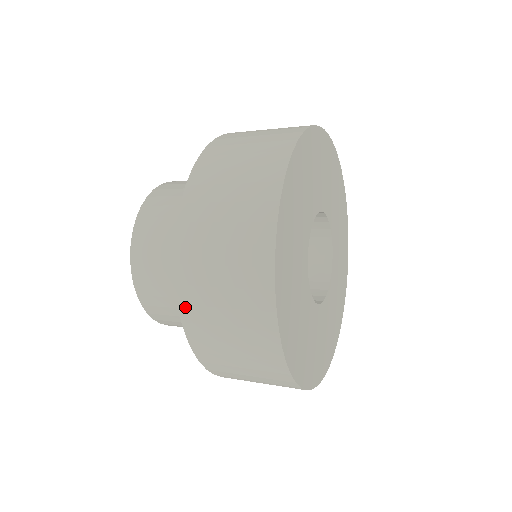
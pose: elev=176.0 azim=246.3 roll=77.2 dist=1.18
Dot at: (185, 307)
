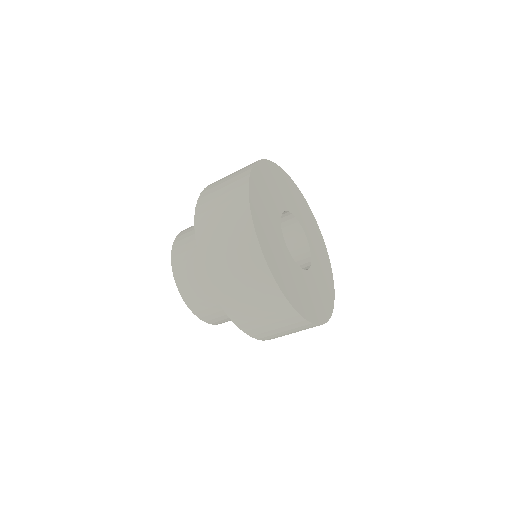
Dot at: (201, 199)
